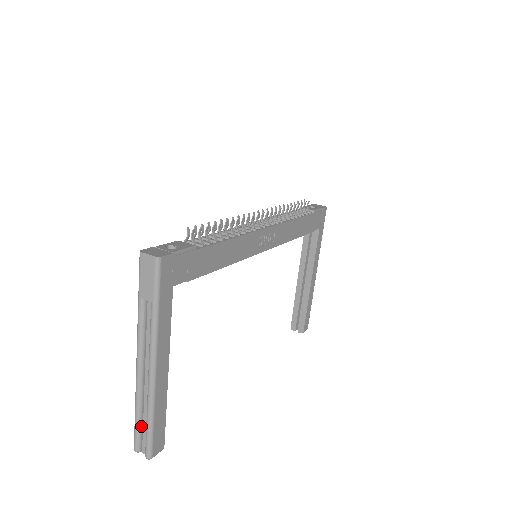
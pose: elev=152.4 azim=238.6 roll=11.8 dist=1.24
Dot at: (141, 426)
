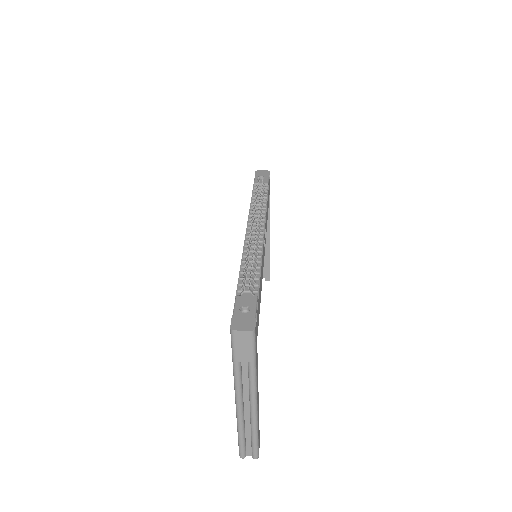
Dot at: (245, 441)
